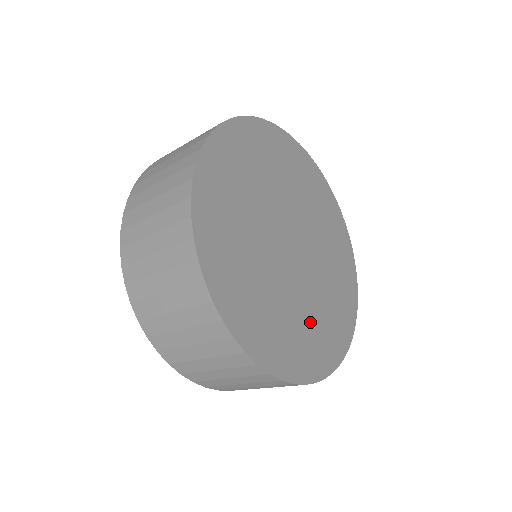
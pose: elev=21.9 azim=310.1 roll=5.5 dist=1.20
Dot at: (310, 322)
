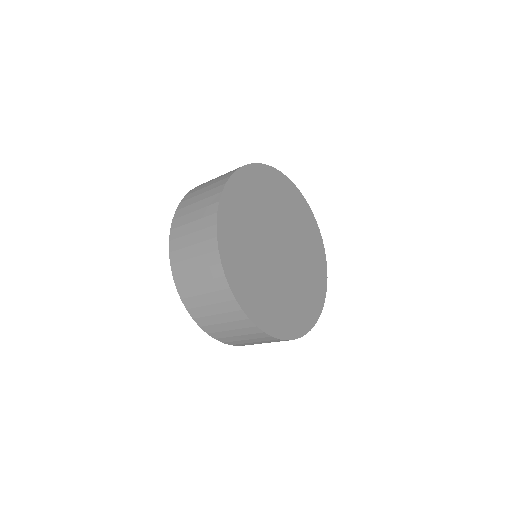
Dot at: (308, 277)
